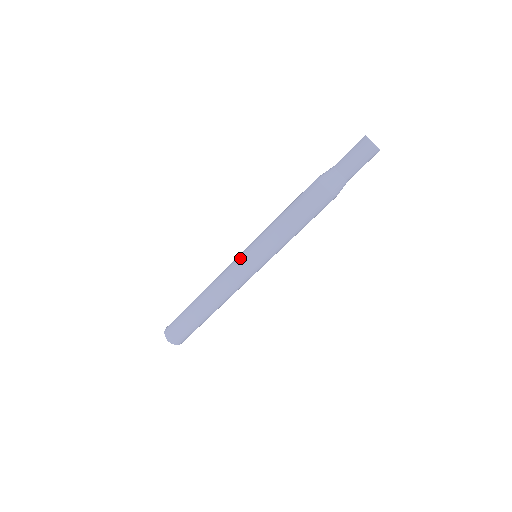
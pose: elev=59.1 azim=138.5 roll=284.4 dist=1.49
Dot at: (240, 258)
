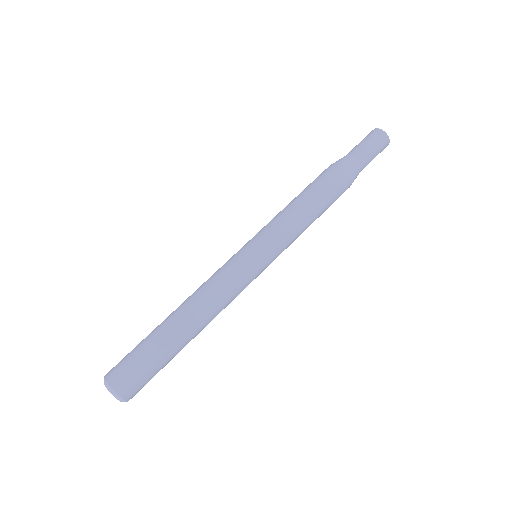
Dot at: occluded
